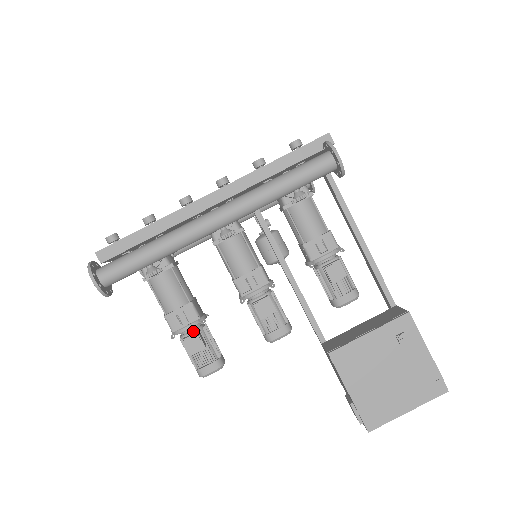
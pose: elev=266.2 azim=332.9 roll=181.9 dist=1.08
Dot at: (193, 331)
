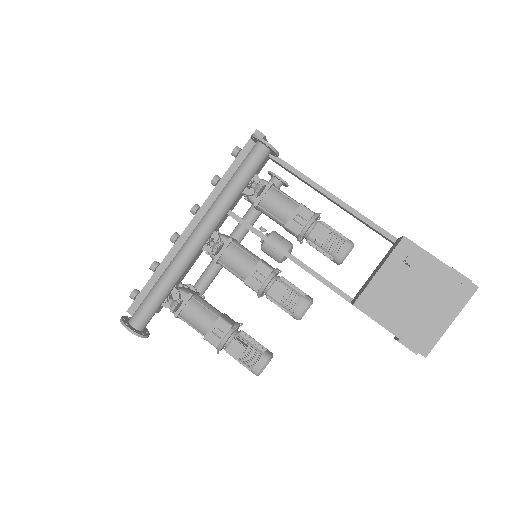
Dot at: occluded
